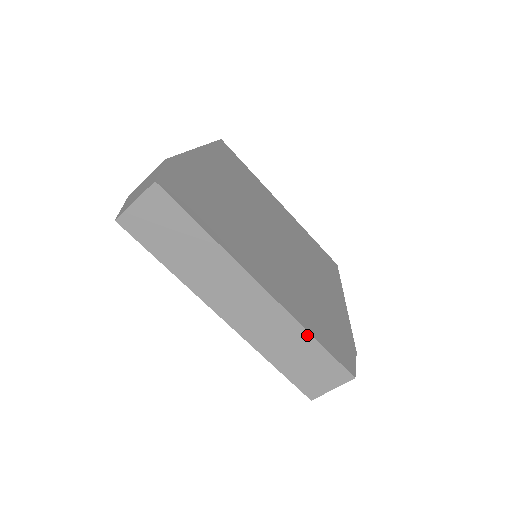
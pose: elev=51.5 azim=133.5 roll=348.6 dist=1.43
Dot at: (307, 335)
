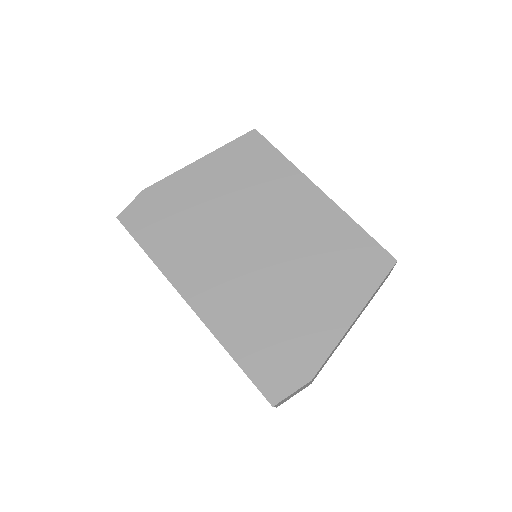
Dot at: (226, 350)
